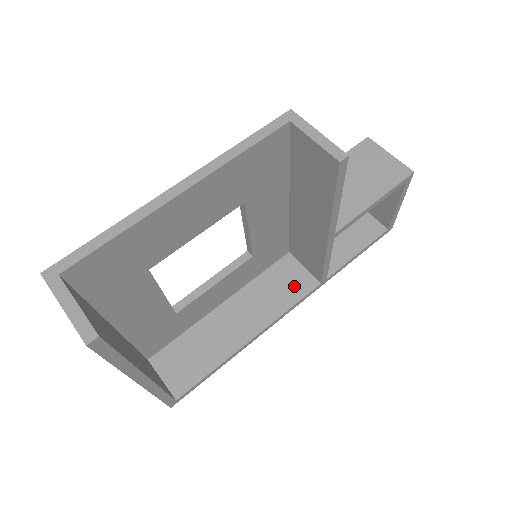
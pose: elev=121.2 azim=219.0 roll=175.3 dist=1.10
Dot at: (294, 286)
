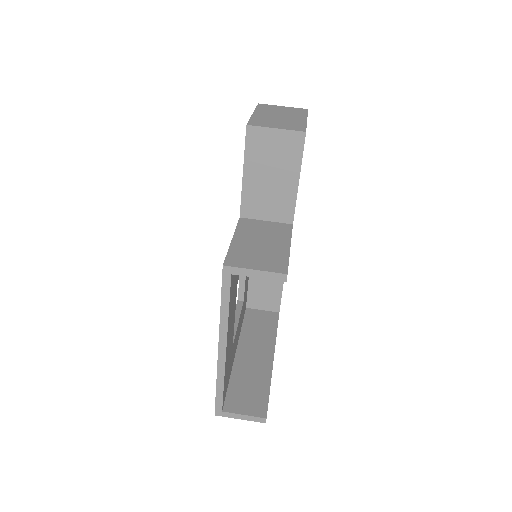
Dot at: occluded
